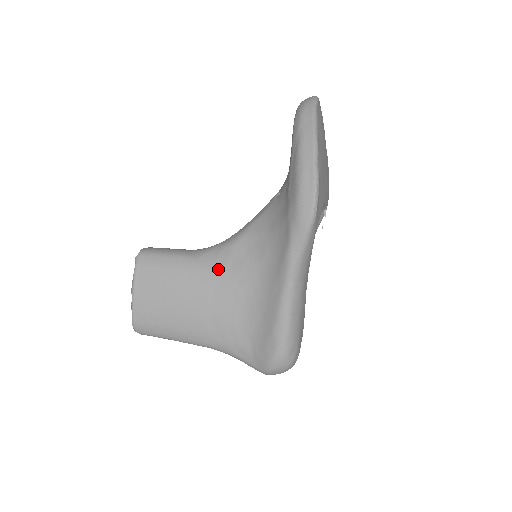
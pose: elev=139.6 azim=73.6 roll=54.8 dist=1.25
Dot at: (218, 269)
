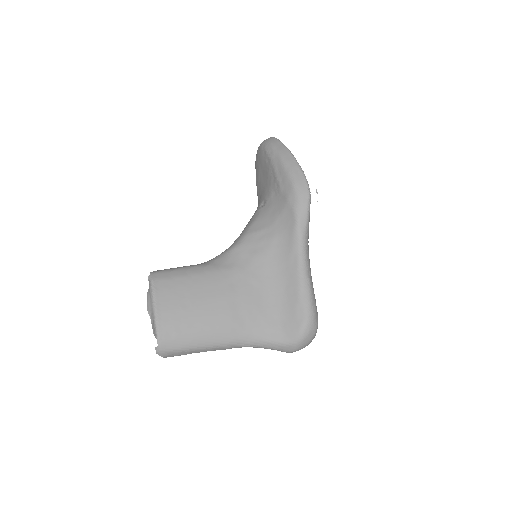
Dot at: (233, 266)
